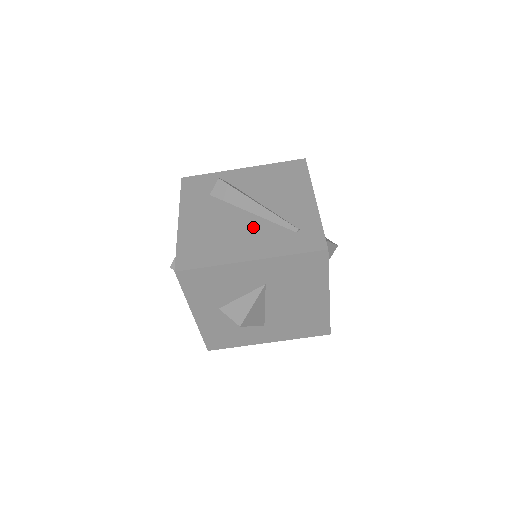
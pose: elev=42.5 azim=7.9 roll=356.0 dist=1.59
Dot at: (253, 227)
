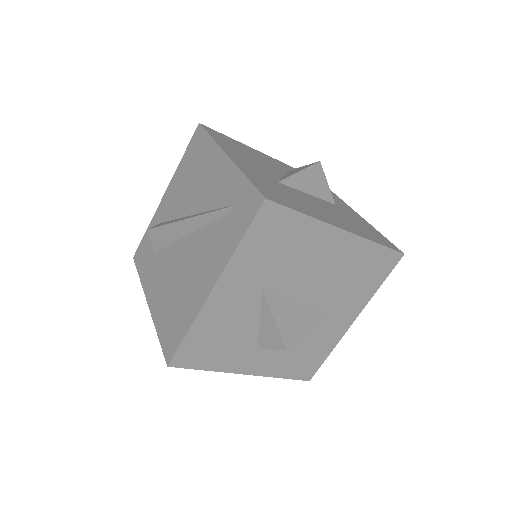
Dot at: (197, 248)
